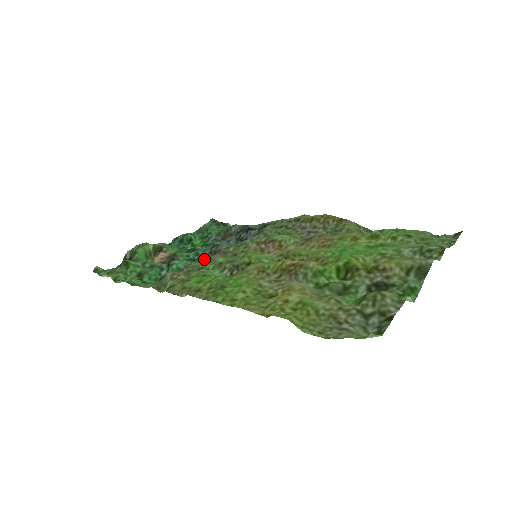
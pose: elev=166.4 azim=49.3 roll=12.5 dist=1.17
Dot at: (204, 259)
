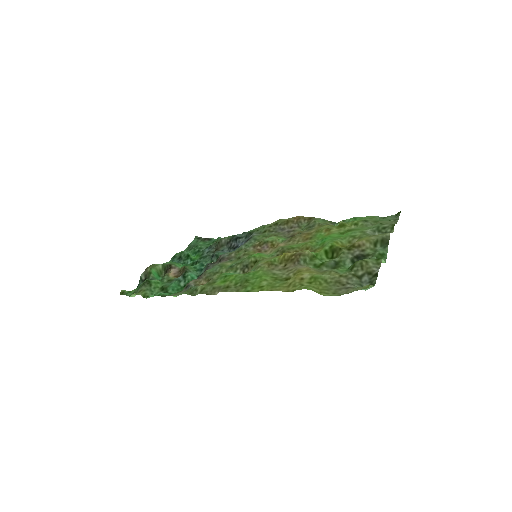
Dot at: (215, 266)
